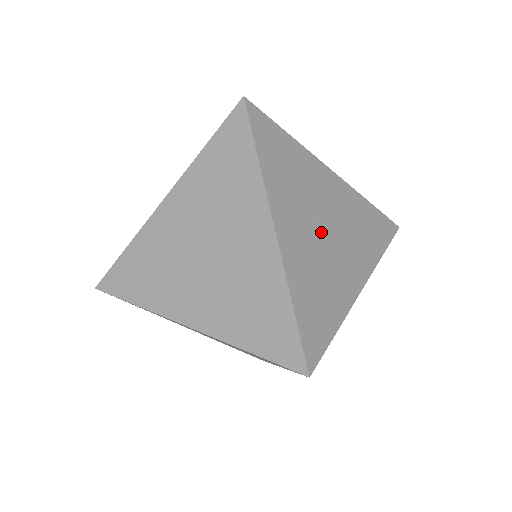
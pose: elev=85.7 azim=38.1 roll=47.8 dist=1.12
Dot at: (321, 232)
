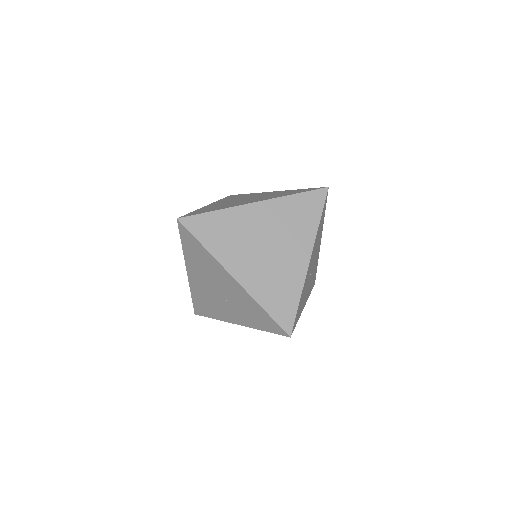
Dot at: occluded
